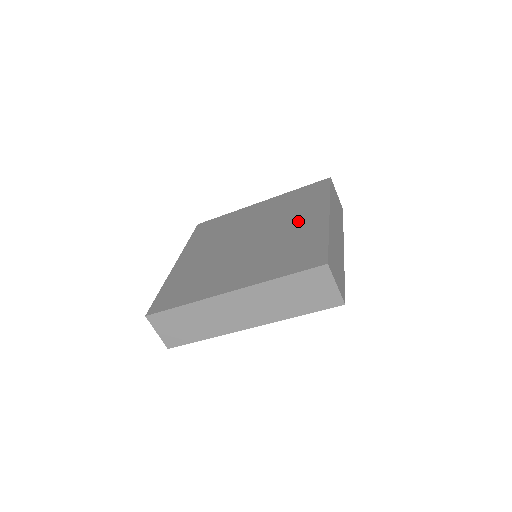
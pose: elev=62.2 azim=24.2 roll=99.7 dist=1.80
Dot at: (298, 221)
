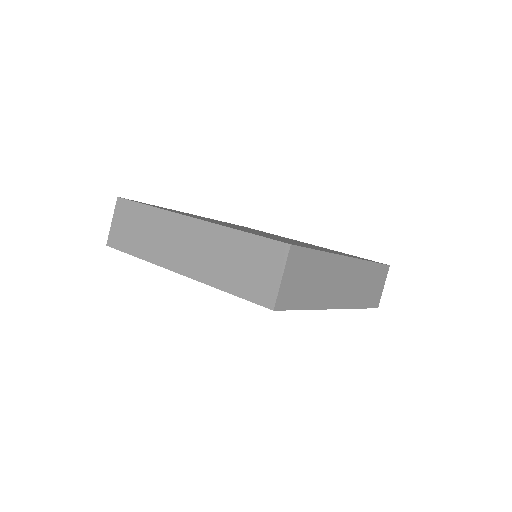
Dot at: occluded
